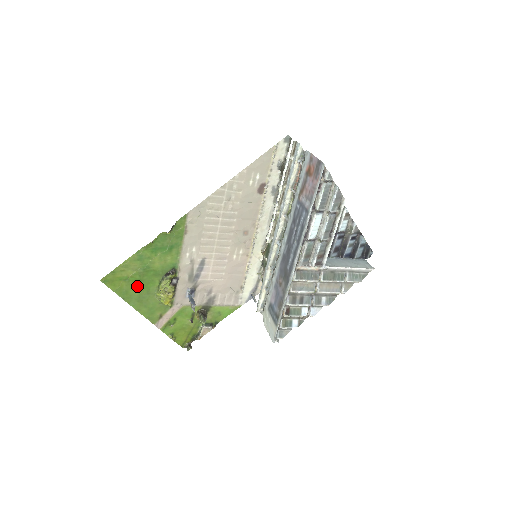
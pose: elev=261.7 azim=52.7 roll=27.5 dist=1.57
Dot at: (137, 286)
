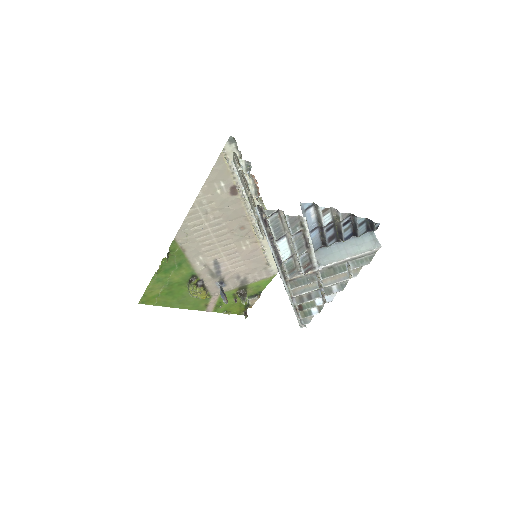
Dot at: (171, 296)
